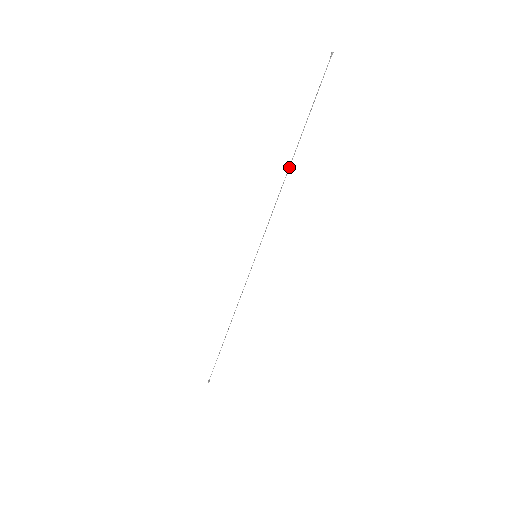
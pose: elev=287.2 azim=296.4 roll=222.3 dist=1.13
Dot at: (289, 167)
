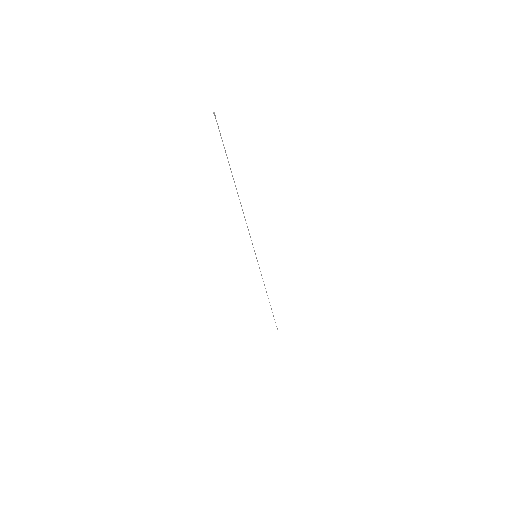
Dot at: occluded
